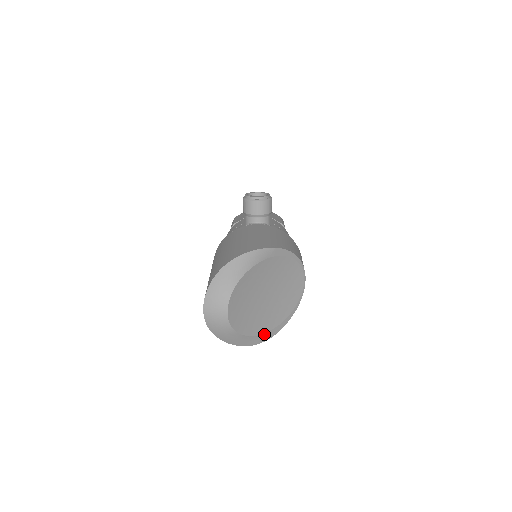
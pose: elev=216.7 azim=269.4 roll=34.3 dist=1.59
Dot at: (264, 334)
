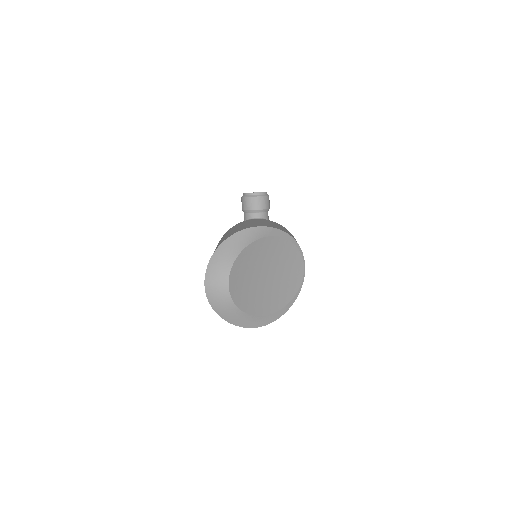
Dot at: (266, 316)
